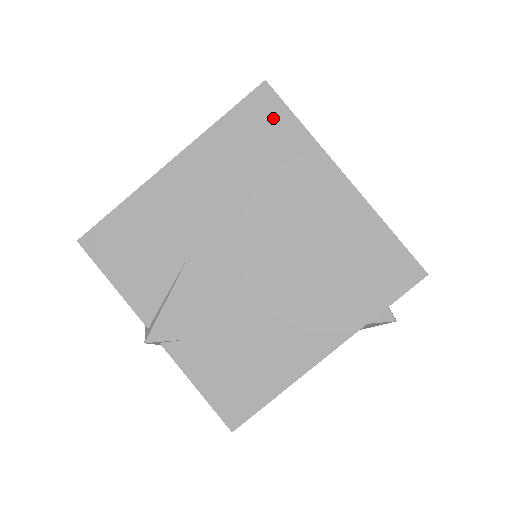
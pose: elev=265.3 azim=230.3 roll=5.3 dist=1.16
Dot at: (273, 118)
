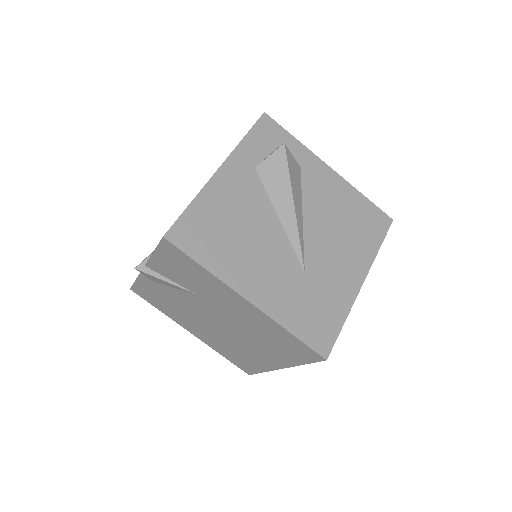
Dot at: occluded
